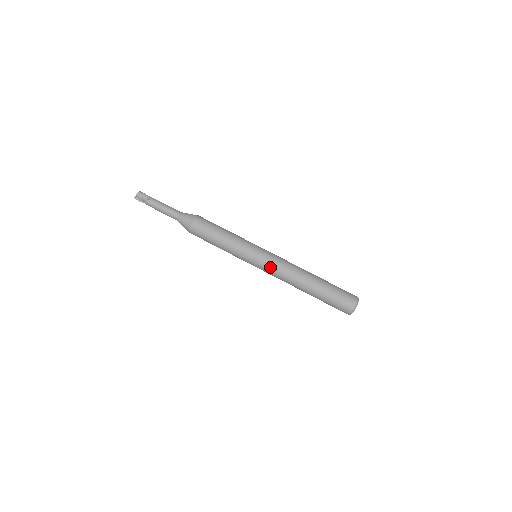
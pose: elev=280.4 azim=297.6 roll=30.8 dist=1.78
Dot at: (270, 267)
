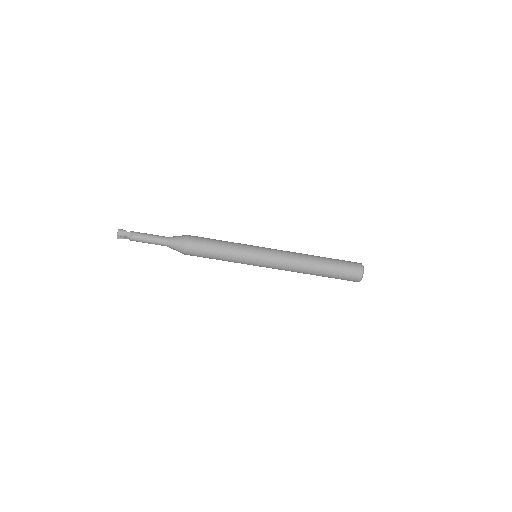
Dot at: (273, 265)
